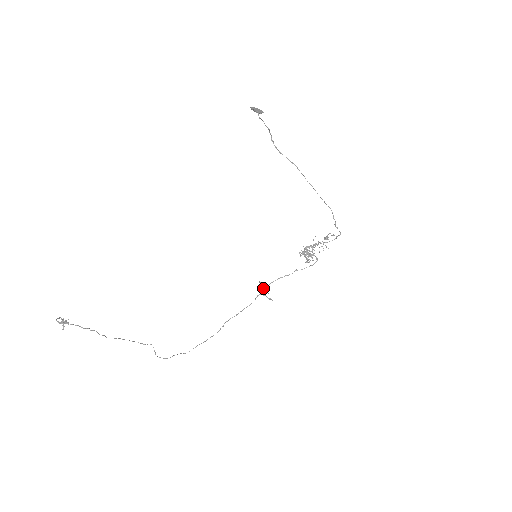
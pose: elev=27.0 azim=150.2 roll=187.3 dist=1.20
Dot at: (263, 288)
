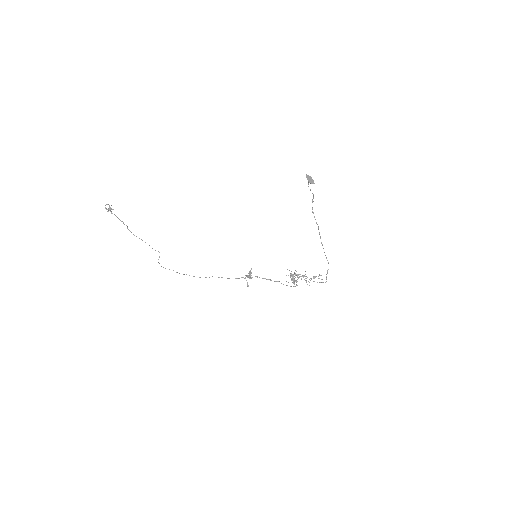
Dot at: occluded
